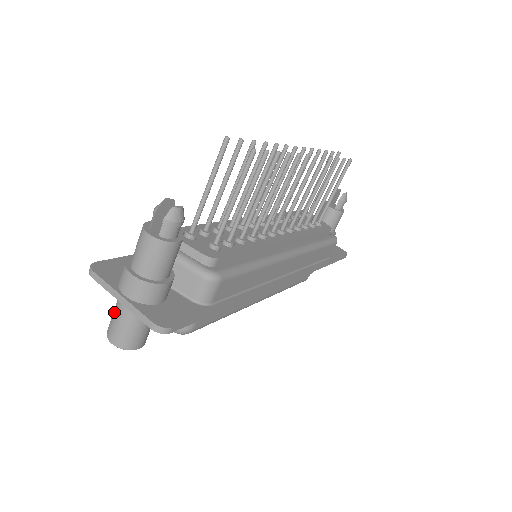
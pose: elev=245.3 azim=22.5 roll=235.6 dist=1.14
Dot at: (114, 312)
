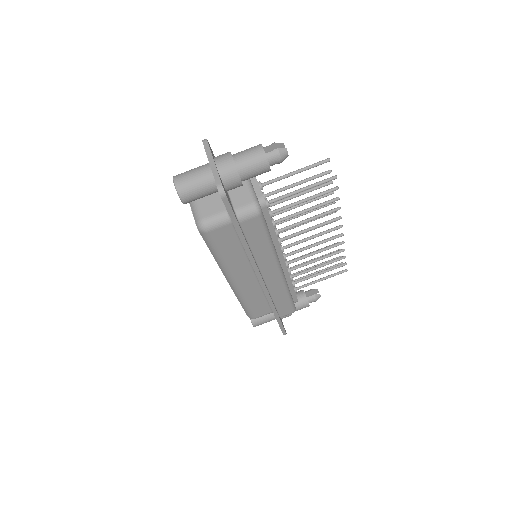
Dot at: (194, 168)
